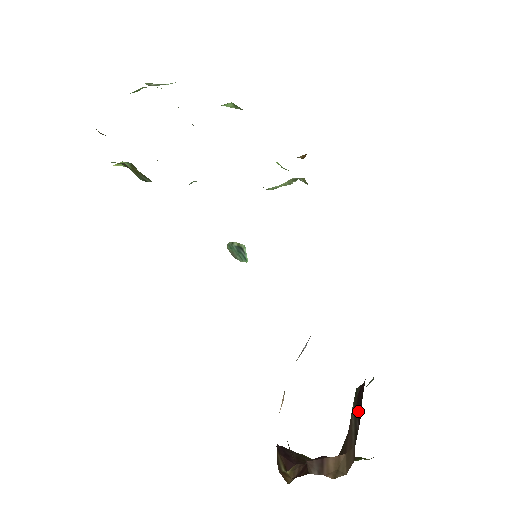
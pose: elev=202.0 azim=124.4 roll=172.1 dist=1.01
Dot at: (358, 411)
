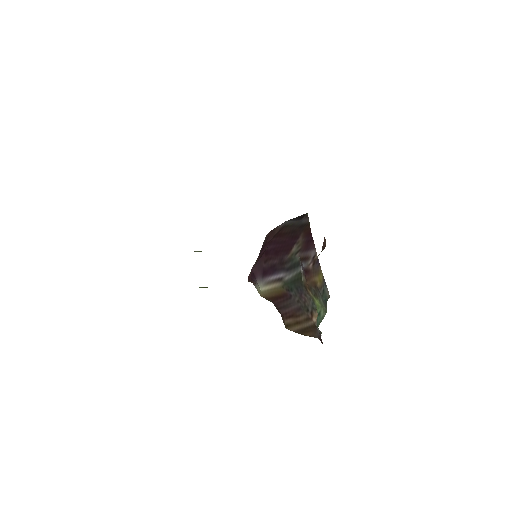
Dot at: occluded
